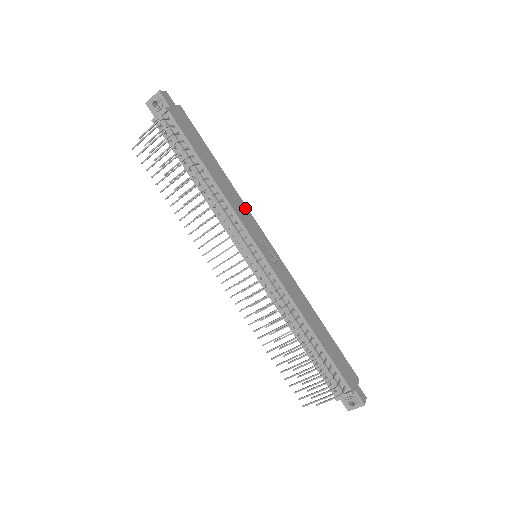
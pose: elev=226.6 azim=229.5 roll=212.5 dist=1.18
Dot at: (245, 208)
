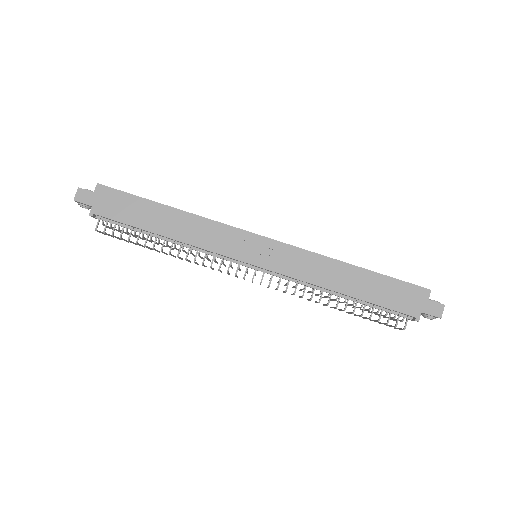
Dot at: (215, 226)
